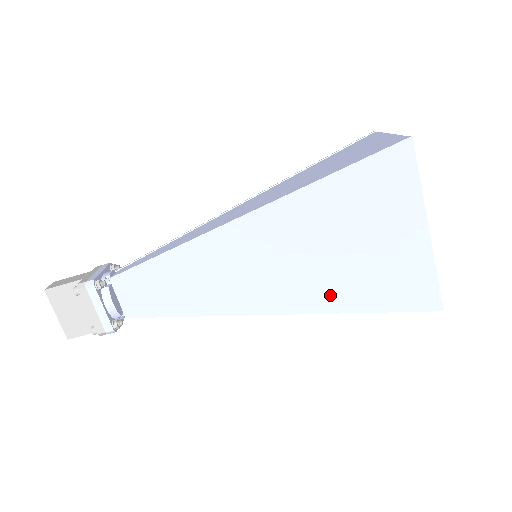
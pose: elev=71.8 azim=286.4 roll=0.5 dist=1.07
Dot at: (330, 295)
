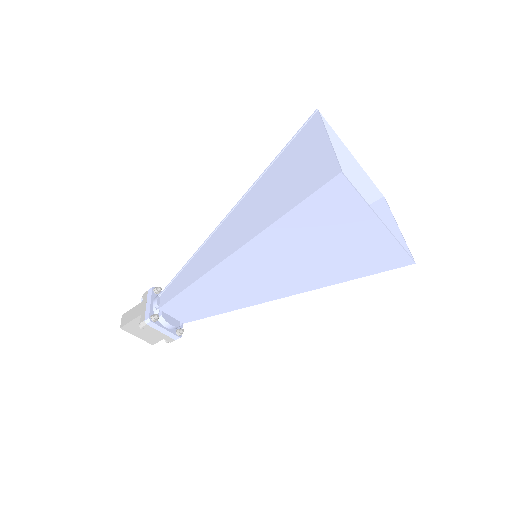
Dot at: (322, 277)
